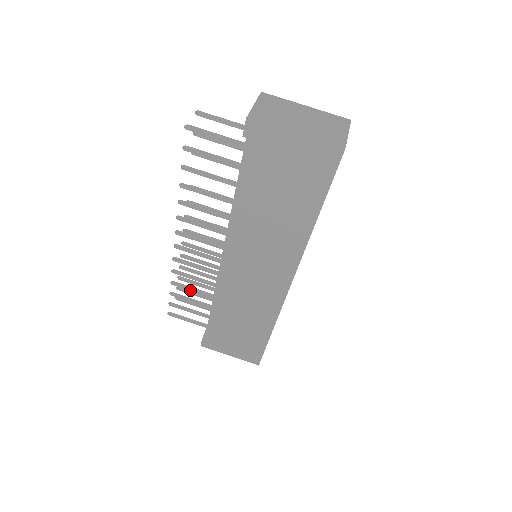
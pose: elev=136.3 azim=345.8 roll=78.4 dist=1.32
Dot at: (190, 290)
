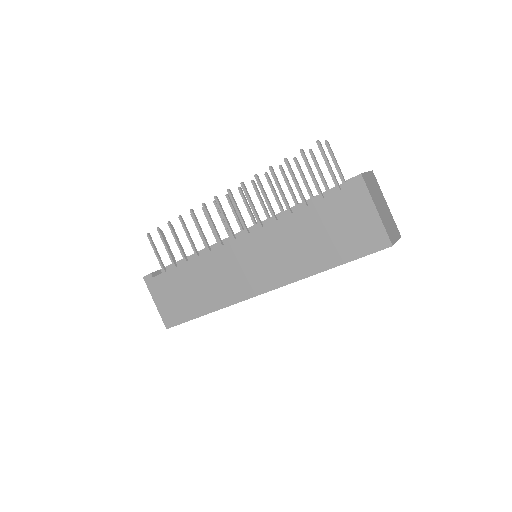
Dot at: (186, 234)
